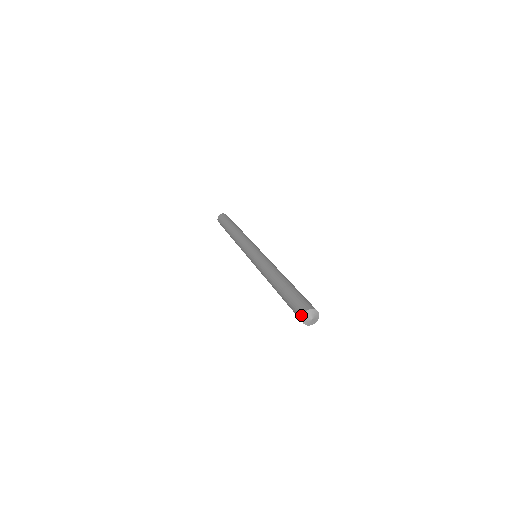
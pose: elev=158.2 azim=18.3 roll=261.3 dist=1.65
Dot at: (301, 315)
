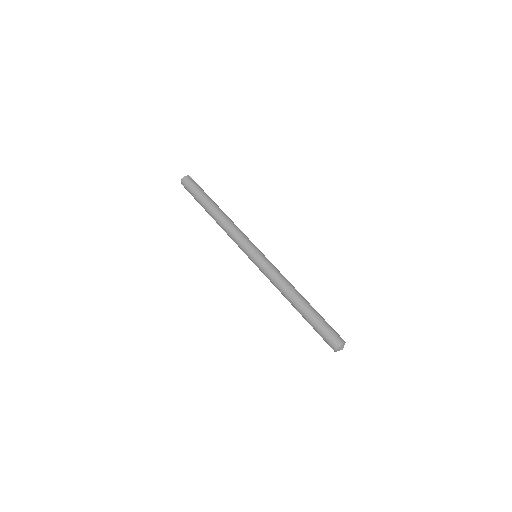
Dot at: (335, 348)
